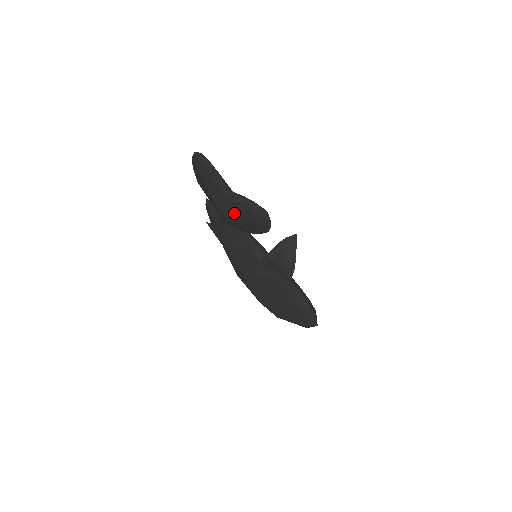
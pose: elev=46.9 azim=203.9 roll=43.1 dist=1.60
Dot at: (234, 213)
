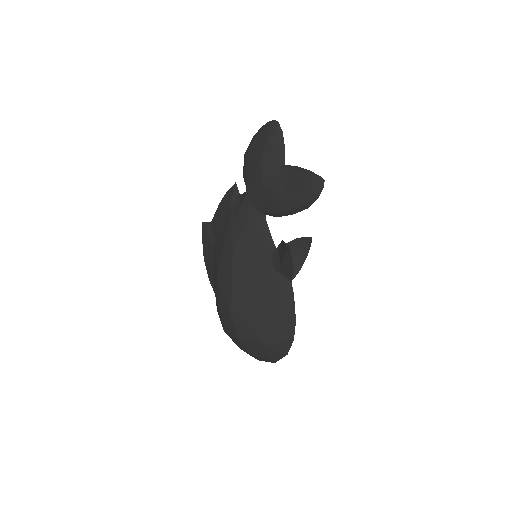
Dot at: (280, 183)
